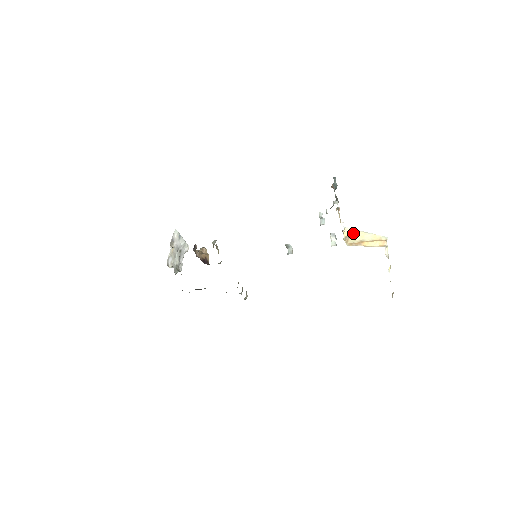
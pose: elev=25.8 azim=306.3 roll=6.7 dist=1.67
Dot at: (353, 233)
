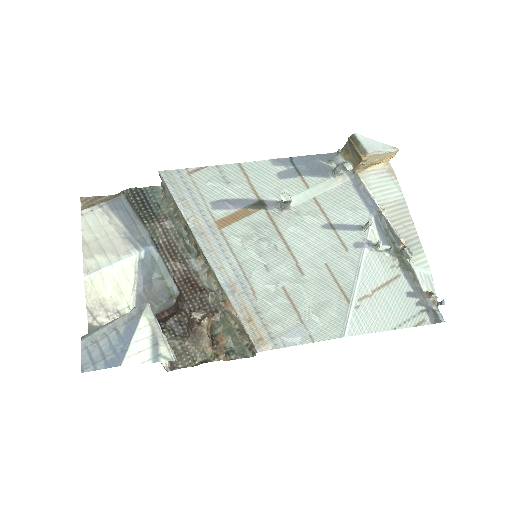
Dot at: (371, 158)
